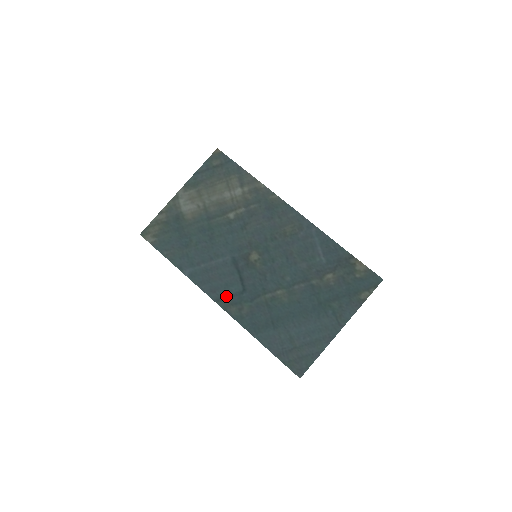
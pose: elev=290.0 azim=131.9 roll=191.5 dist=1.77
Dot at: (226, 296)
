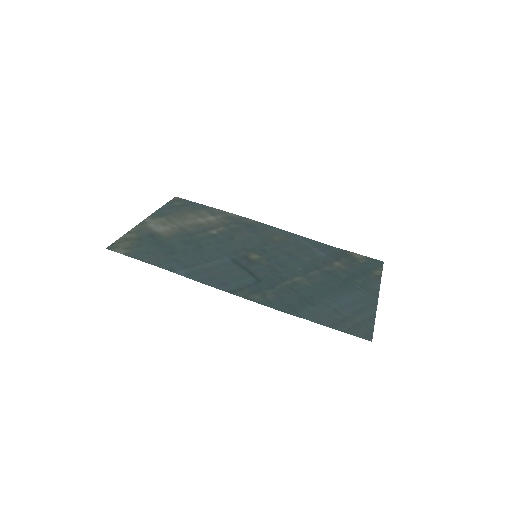
Dot at: (240, 287)
